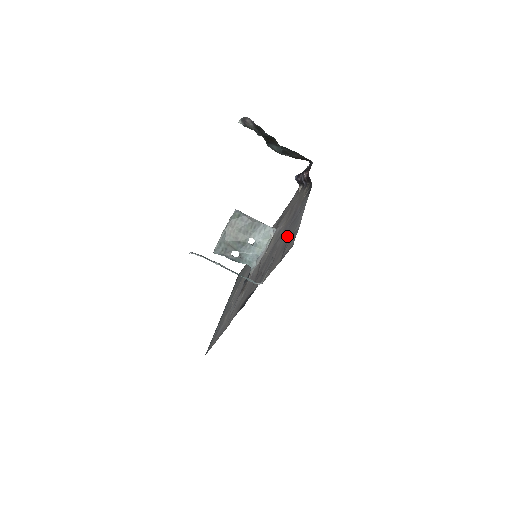
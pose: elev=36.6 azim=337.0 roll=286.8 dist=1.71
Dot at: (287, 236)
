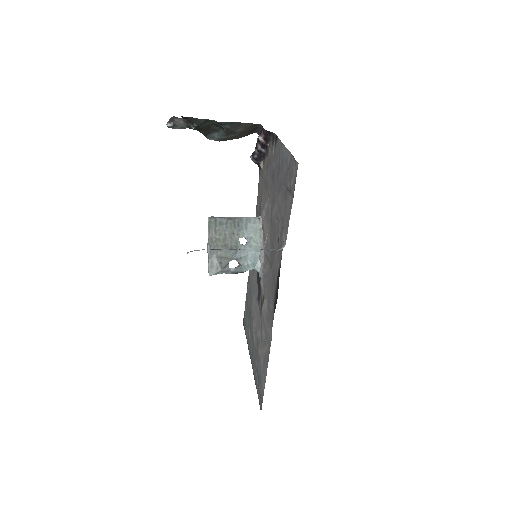
Dot at: (281, 185)
